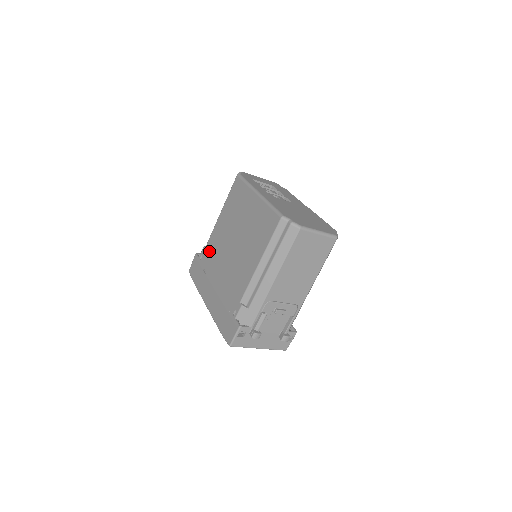
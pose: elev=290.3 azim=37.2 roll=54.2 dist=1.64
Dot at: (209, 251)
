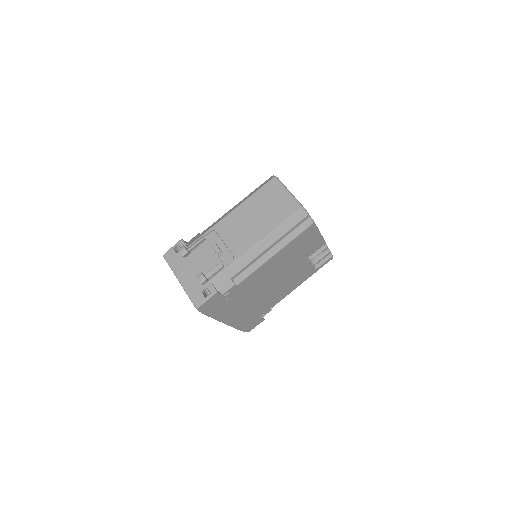
Dot at: occluded
